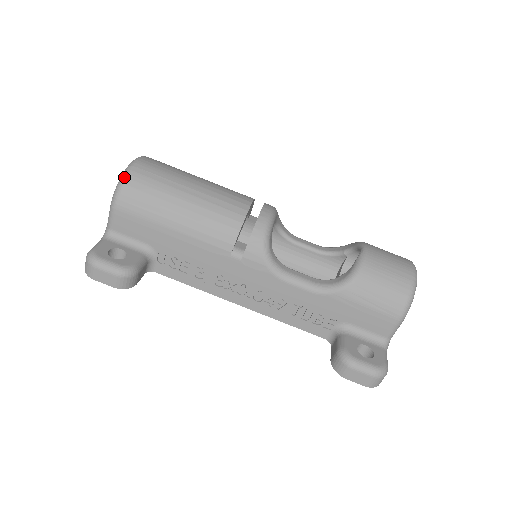
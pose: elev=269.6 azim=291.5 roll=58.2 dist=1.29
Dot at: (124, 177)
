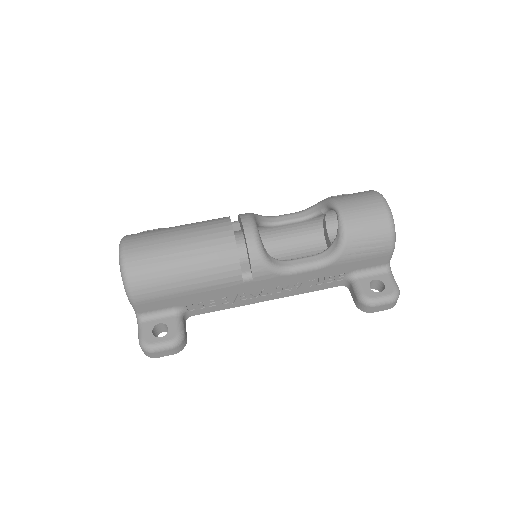
Dot at: (125, 278)
